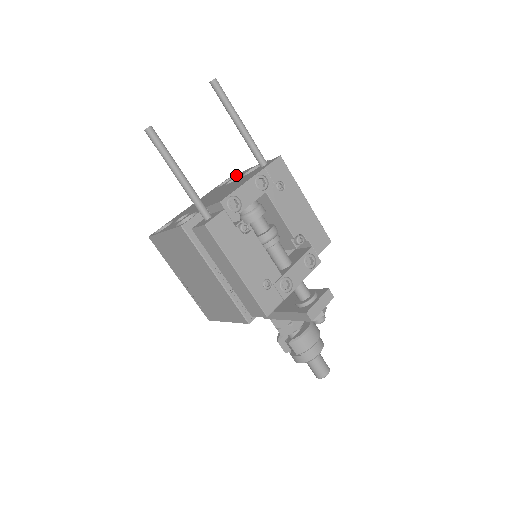
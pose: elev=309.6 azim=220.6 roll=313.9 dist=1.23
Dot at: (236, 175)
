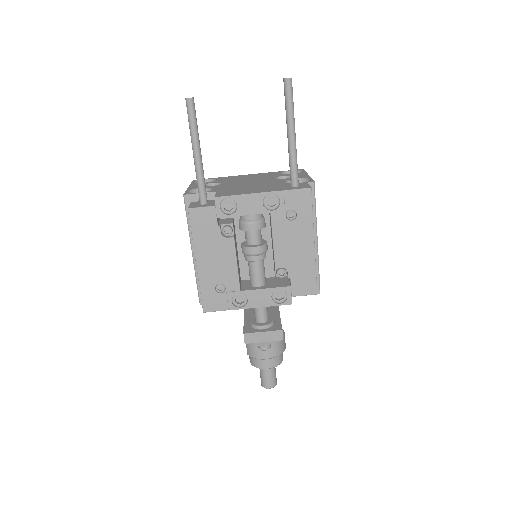
Dot at: (300, 173)
